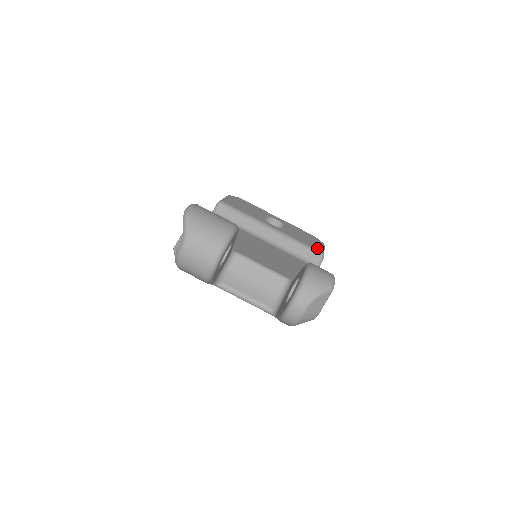
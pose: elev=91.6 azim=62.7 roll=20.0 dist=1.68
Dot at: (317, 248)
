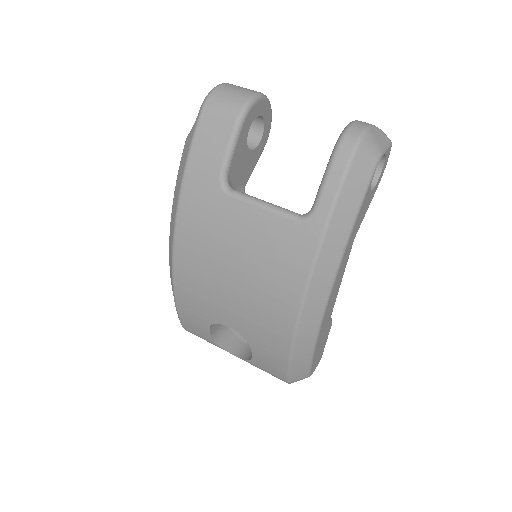
Dot at: occluded
